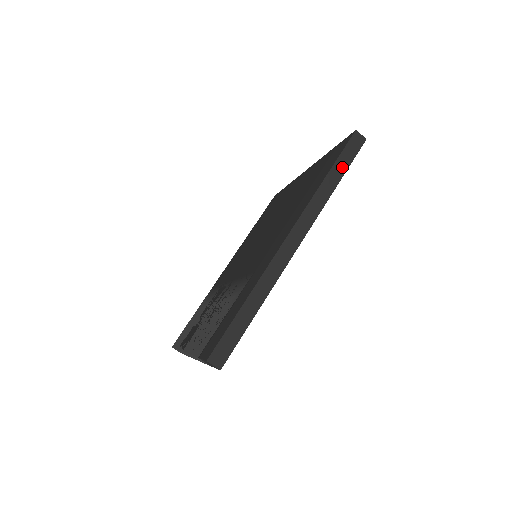
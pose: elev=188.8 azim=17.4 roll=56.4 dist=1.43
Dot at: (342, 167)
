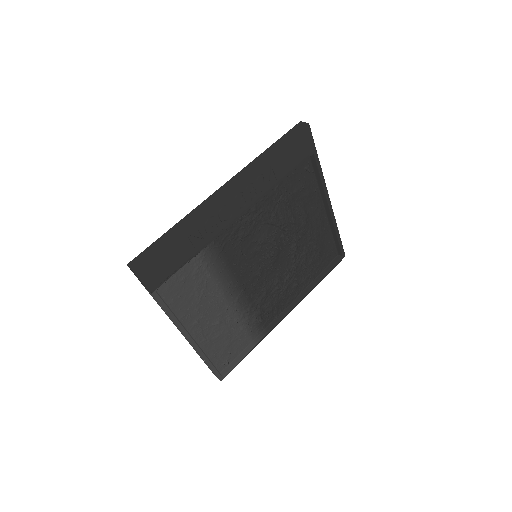
Dot at: (281, 143)
